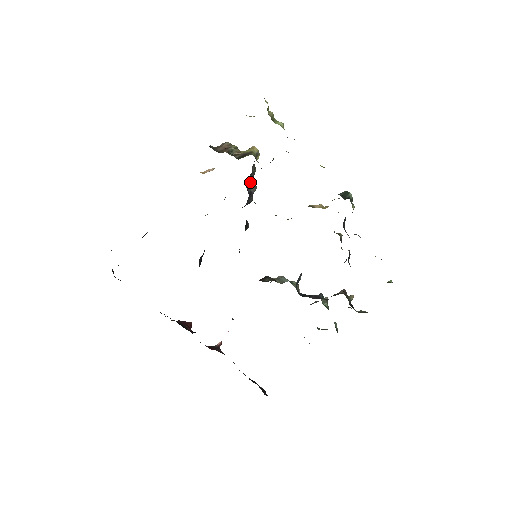
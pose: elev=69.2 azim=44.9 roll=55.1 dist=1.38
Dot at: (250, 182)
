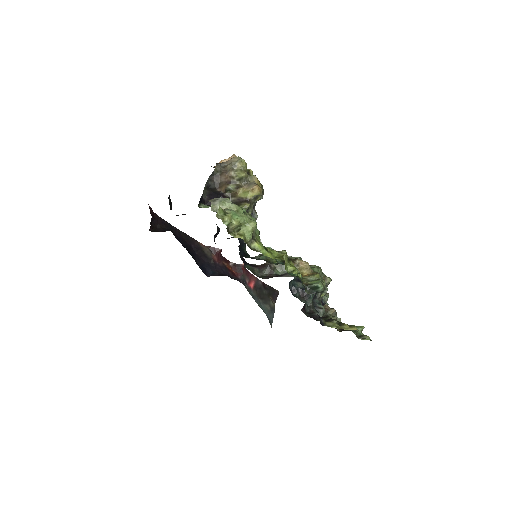
Dot at: occluded
